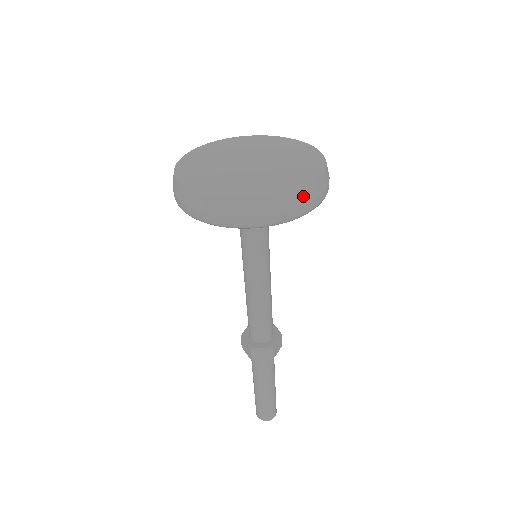
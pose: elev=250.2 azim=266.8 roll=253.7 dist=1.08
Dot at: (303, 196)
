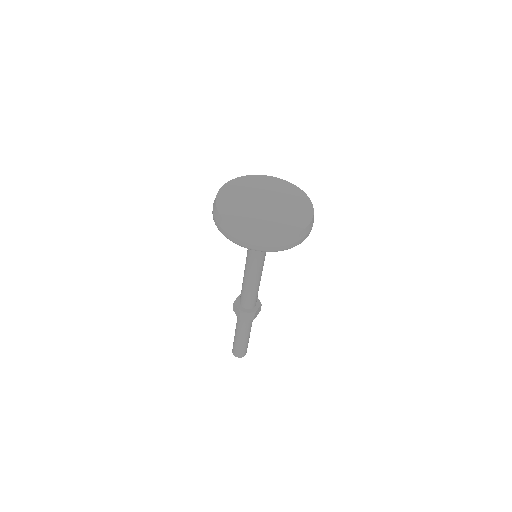
Dot at: (297, 236)
